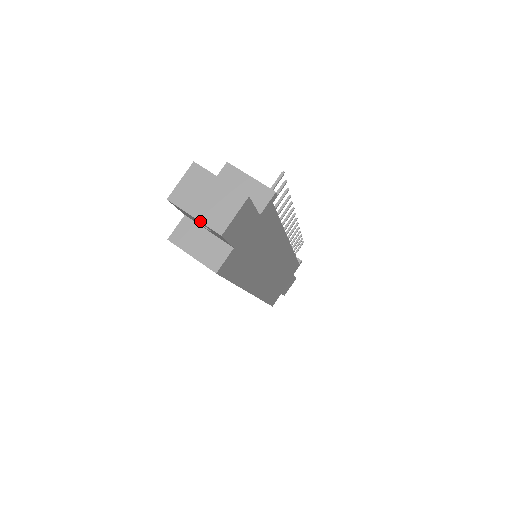
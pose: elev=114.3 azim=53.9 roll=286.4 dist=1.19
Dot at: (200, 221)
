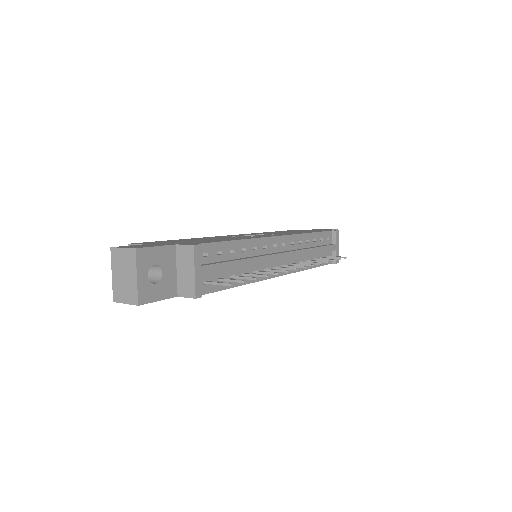
Dot at: (112, 281)
